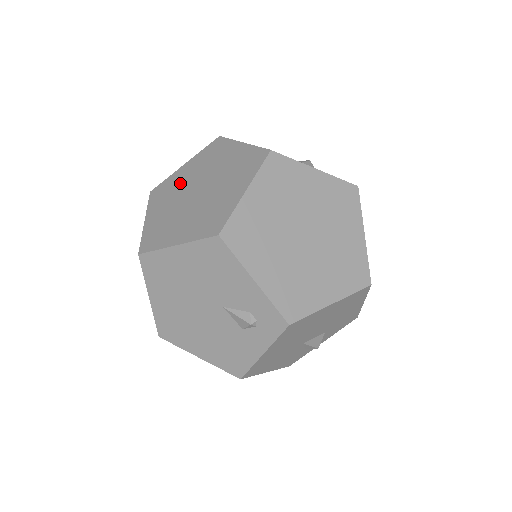
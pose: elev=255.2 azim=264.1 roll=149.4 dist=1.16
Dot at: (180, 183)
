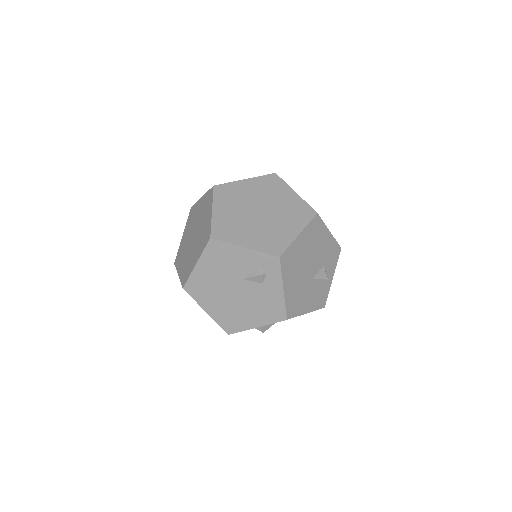
Dot at: (185, 243)
